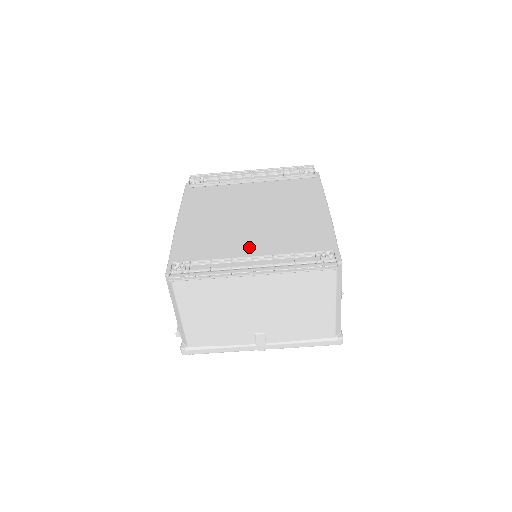
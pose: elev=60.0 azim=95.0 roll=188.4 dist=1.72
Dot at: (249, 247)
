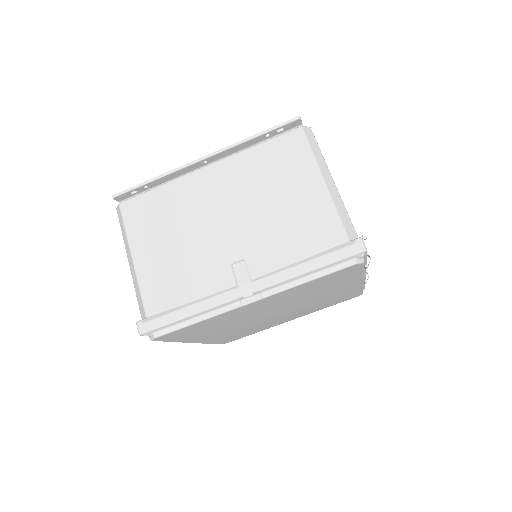
Dot at: occluded
